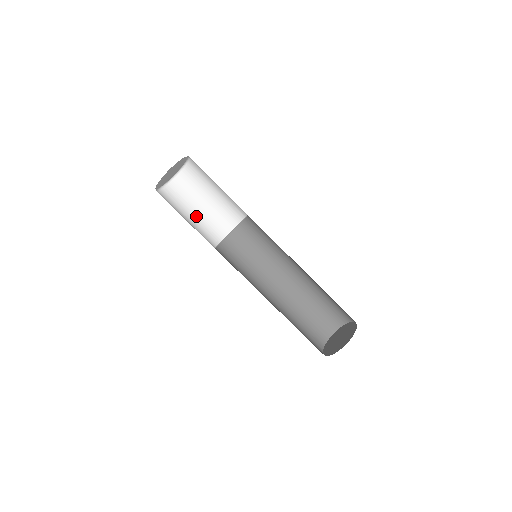
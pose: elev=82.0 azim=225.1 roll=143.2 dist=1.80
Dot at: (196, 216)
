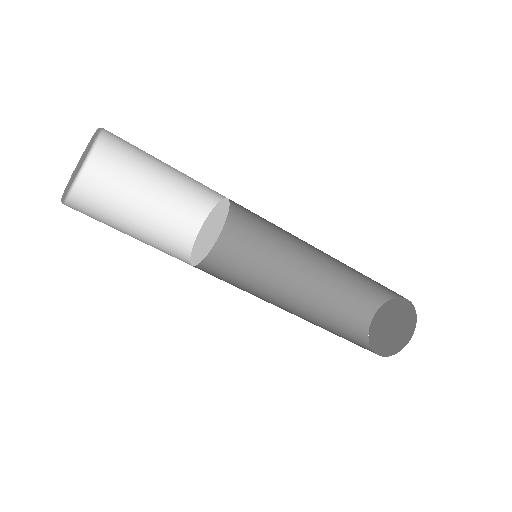
Dot at: (139, 228)
